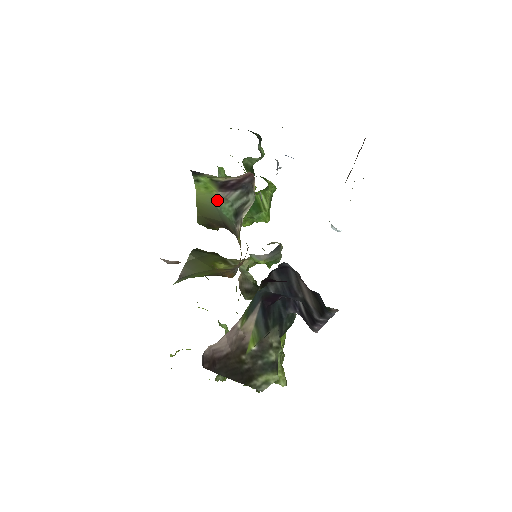
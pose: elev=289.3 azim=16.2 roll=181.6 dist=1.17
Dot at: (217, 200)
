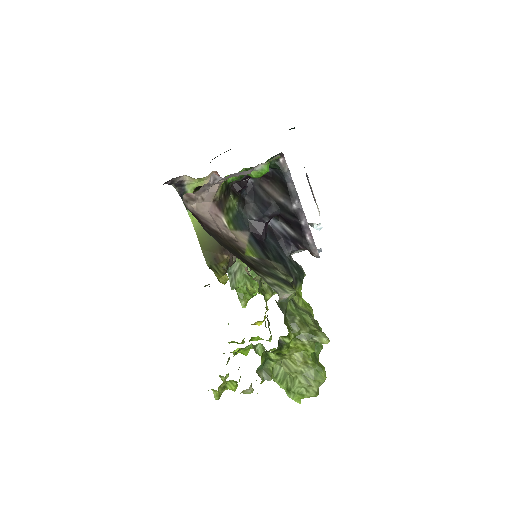
Dot at: occluded
